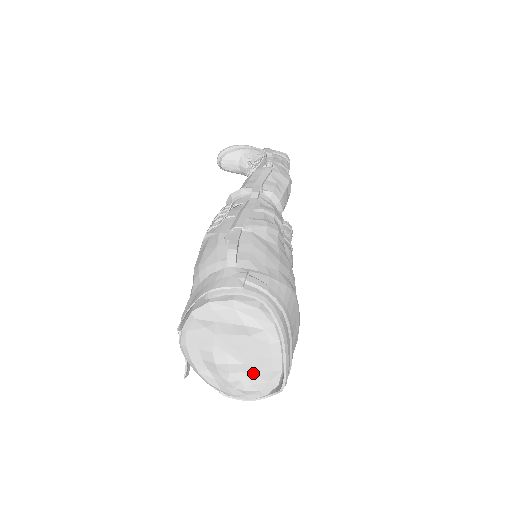
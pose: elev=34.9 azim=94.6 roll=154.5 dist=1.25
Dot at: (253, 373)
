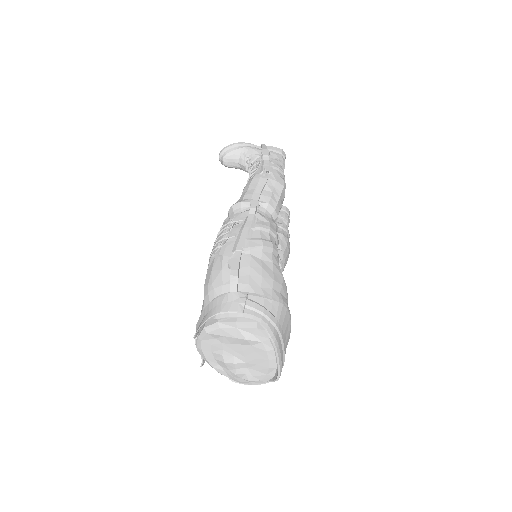
Dot at: (254, 369)
